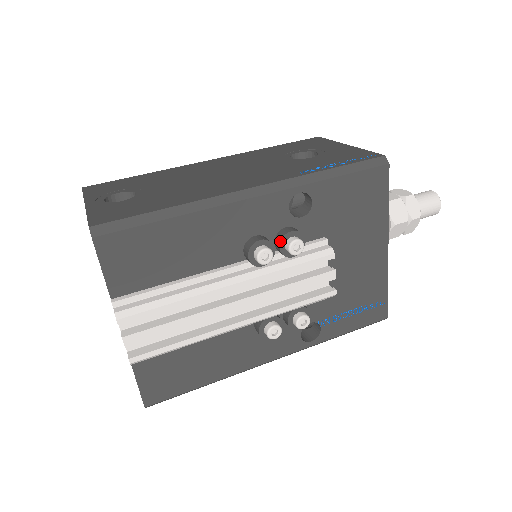
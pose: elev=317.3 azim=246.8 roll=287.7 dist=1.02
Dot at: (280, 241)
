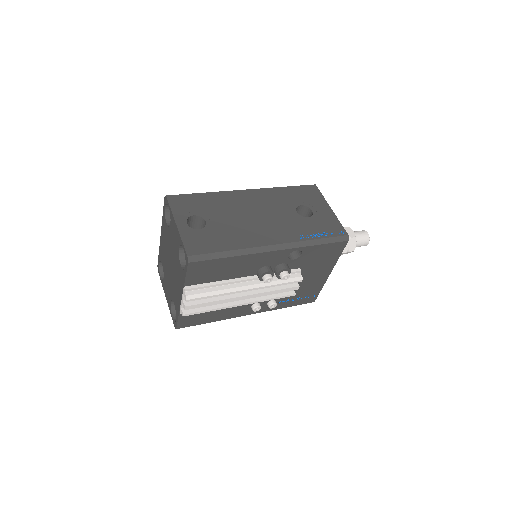
Dot at: (278, 272)
